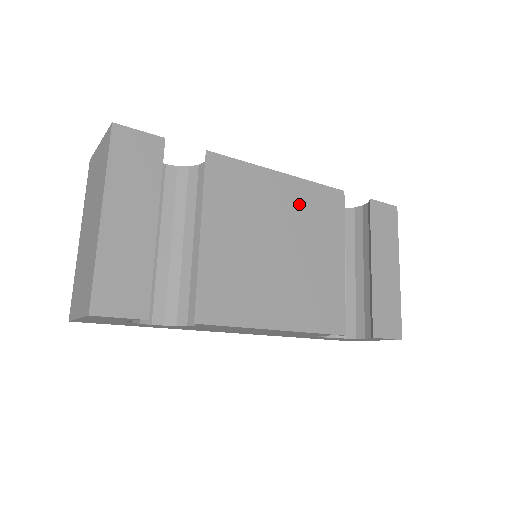
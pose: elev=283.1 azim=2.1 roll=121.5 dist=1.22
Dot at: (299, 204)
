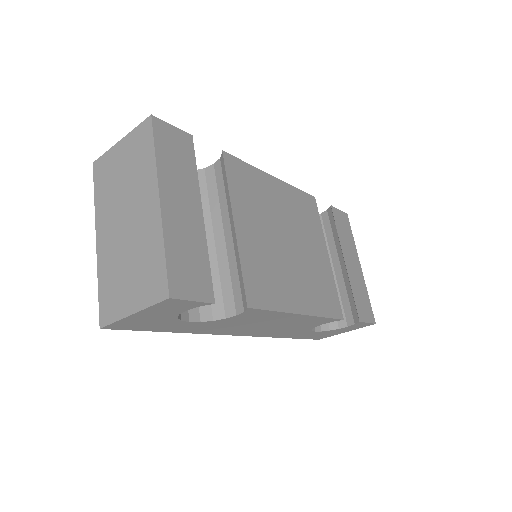
Dot at: (291, 205)
